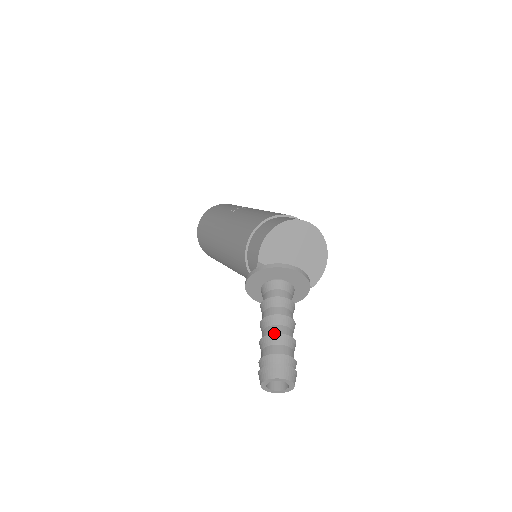
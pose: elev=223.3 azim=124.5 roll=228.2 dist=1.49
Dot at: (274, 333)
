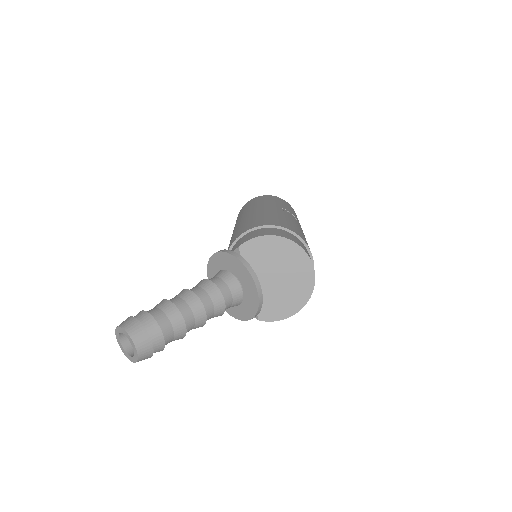
Dot at: (177, 306)
